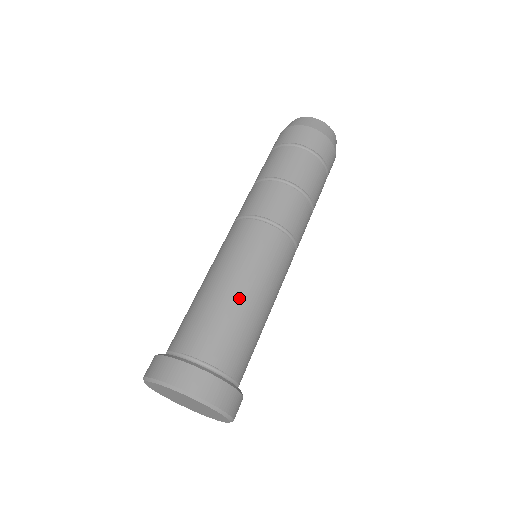
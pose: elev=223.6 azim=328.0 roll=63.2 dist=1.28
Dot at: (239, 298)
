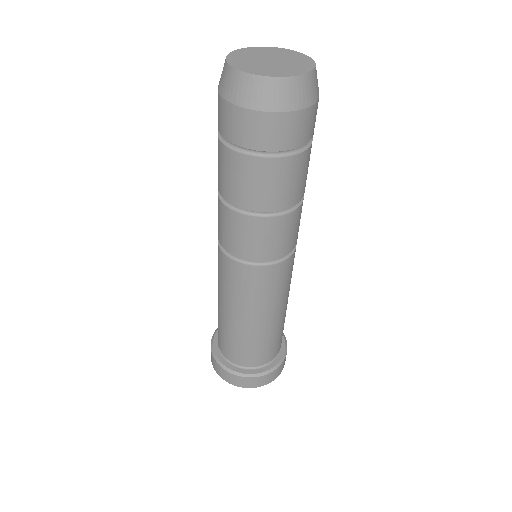
Dot at: (231, 323)
